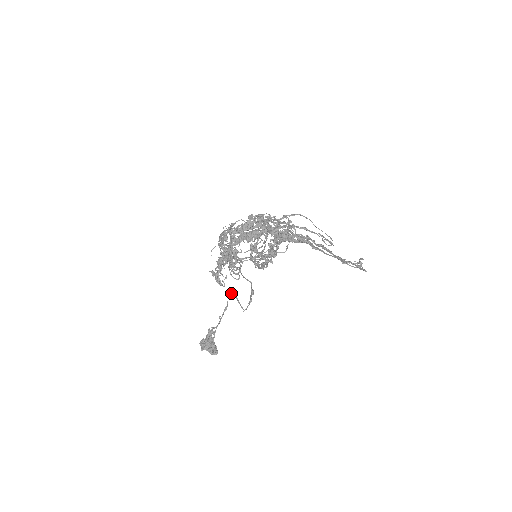
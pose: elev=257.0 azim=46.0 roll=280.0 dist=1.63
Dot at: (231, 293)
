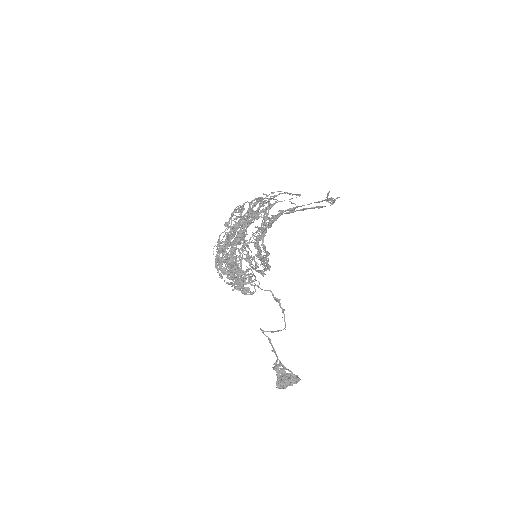
Dot at: (261, 330)
